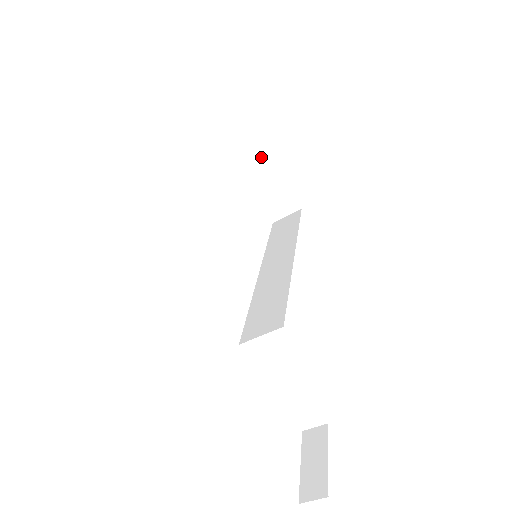
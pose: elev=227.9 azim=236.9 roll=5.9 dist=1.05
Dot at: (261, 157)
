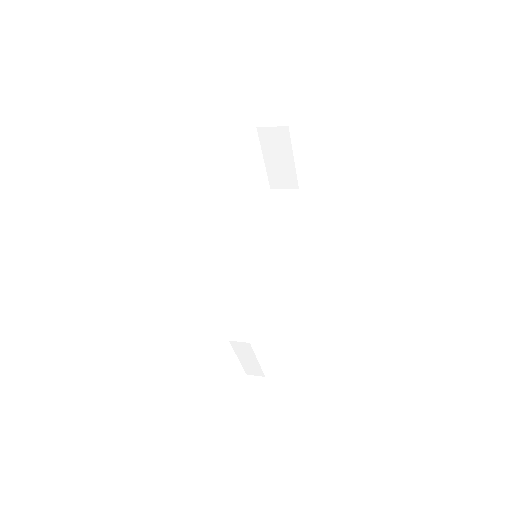
Dot at: (283, 142)
